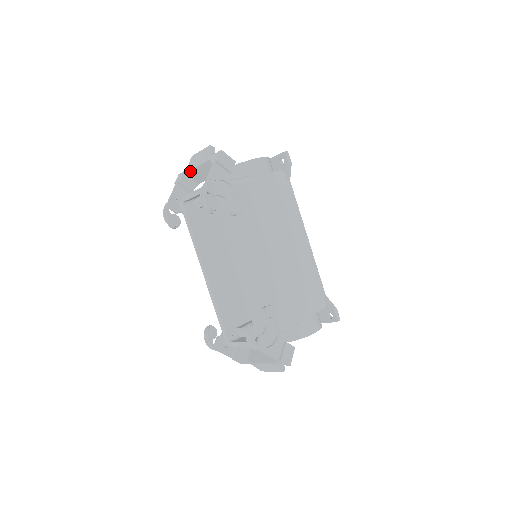
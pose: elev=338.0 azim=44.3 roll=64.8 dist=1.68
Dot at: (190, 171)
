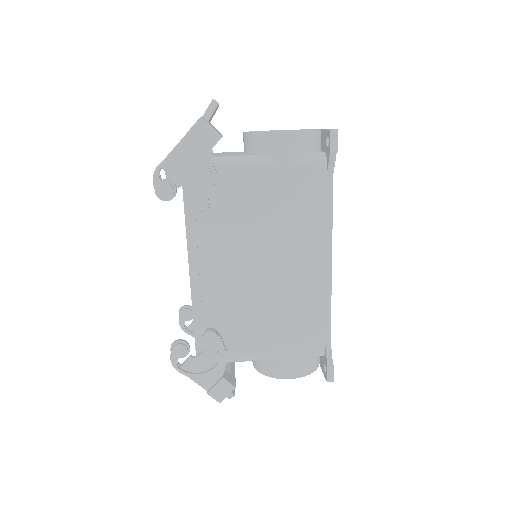
Dot at: occluded
